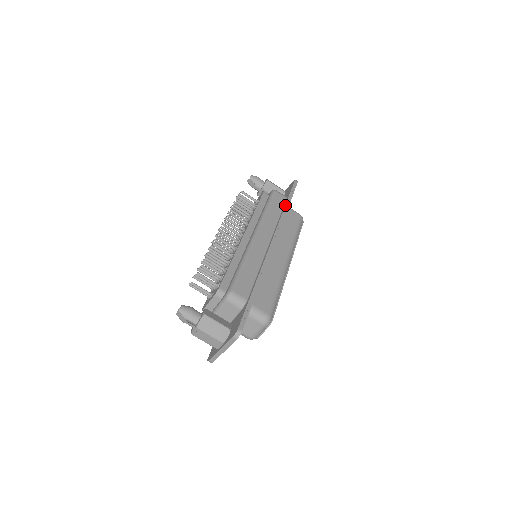
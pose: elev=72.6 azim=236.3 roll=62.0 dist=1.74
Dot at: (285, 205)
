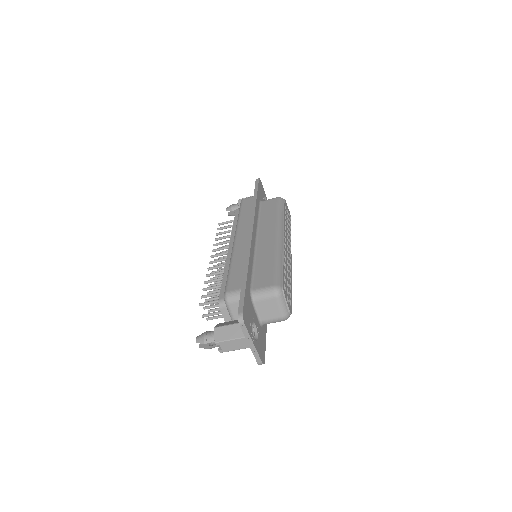
Dot at: occluded
